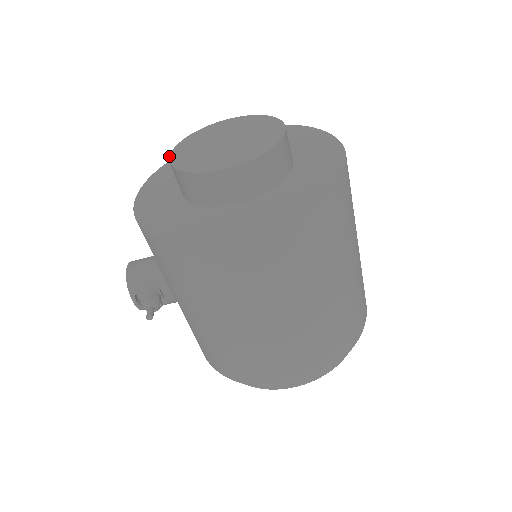
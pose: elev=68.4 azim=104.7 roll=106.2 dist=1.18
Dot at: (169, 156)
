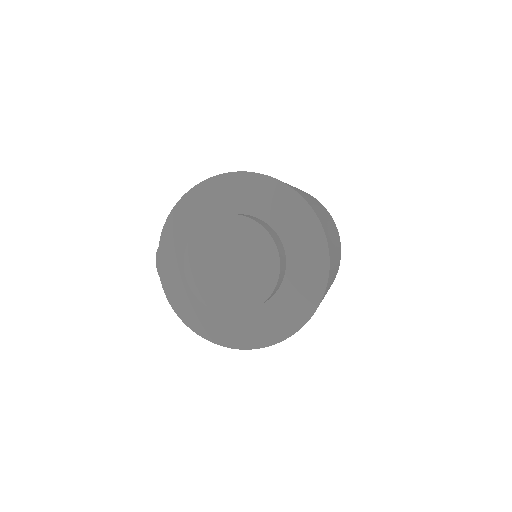
Dot at: occluded
